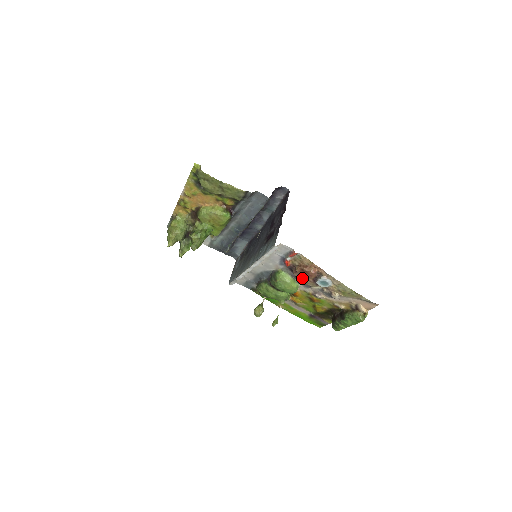
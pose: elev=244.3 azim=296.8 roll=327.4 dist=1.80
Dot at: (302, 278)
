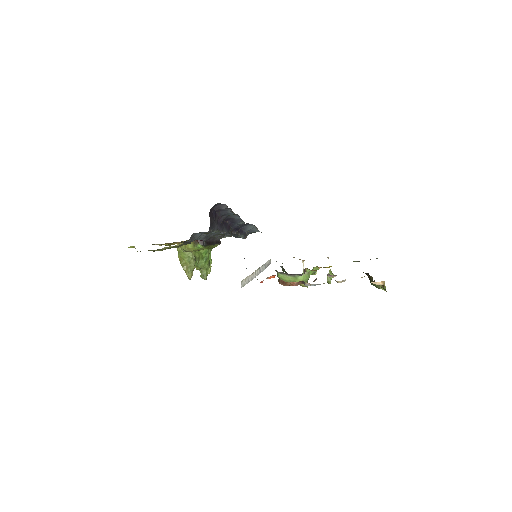
Dot at: occluded
